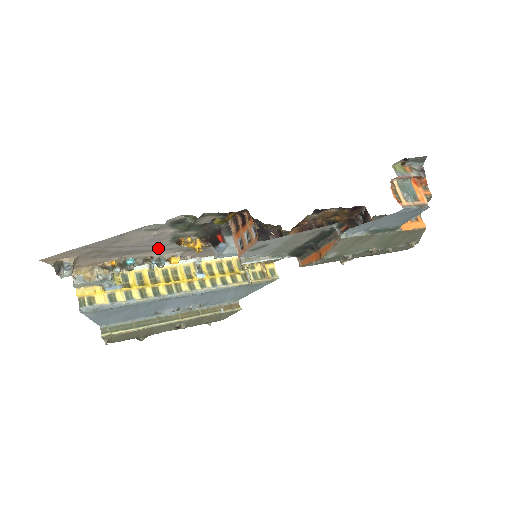
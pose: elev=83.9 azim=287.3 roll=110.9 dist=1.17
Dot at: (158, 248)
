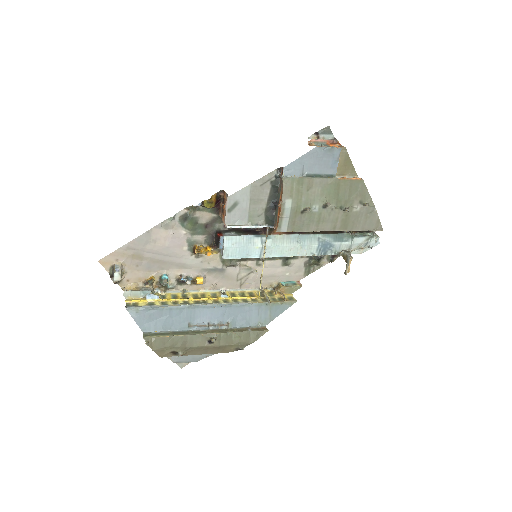
Dot at: (182, 262)
